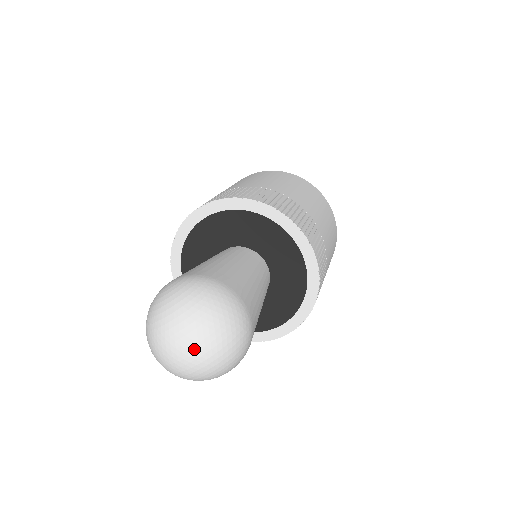
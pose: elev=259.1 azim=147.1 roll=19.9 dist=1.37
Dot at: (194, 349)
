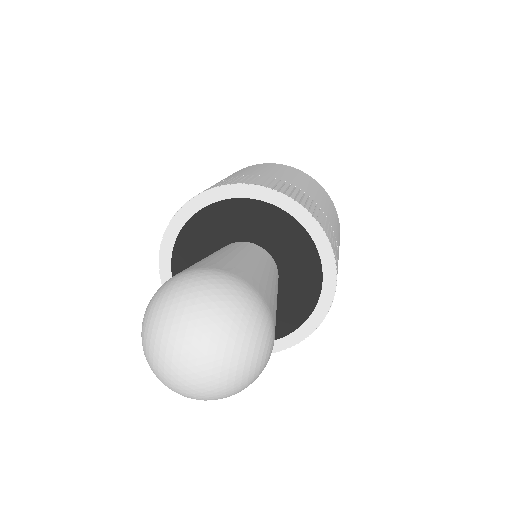
Dot at: (195, 346)
